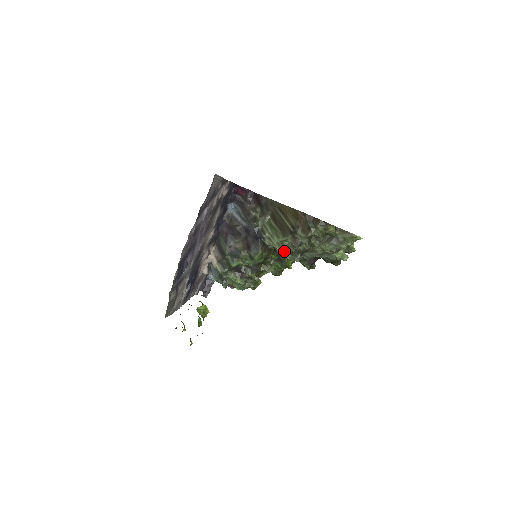
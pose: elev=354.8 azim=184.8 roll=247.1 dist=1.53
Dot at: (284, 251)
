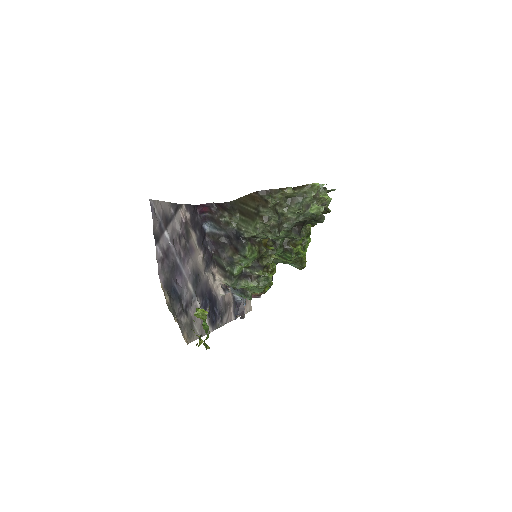
Dot at: (264, 234)
